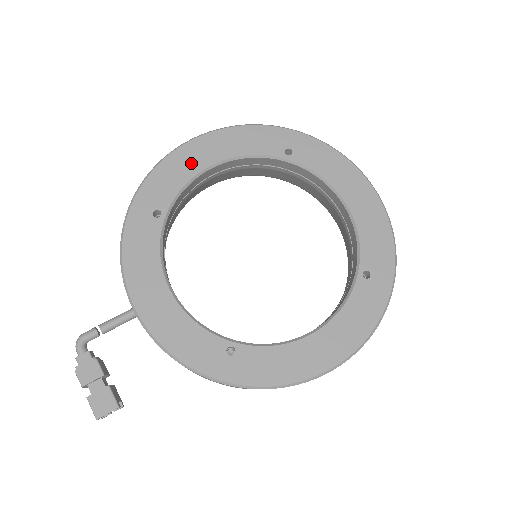
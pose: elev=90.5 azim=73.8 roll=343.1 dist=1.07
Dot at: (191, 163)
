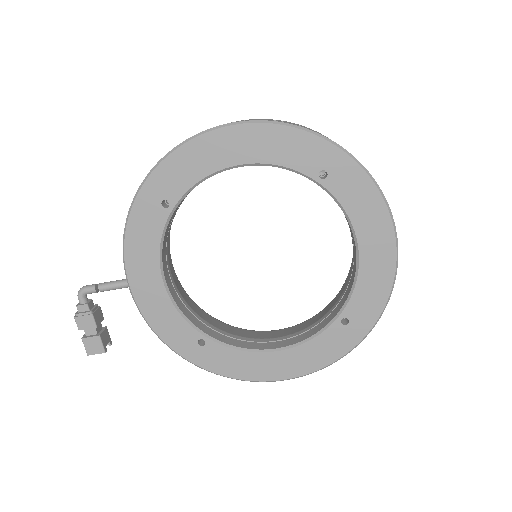
Dot at: (213, 157)
